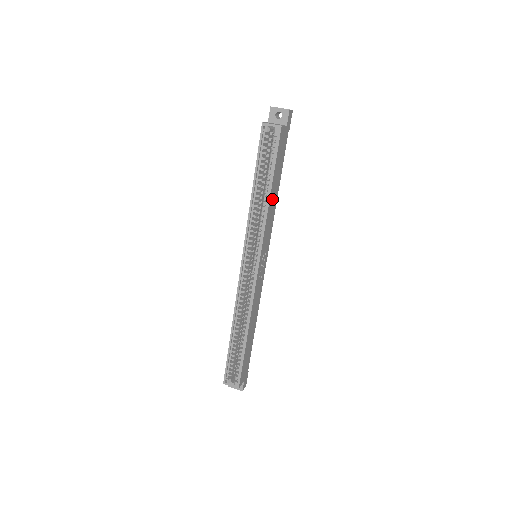
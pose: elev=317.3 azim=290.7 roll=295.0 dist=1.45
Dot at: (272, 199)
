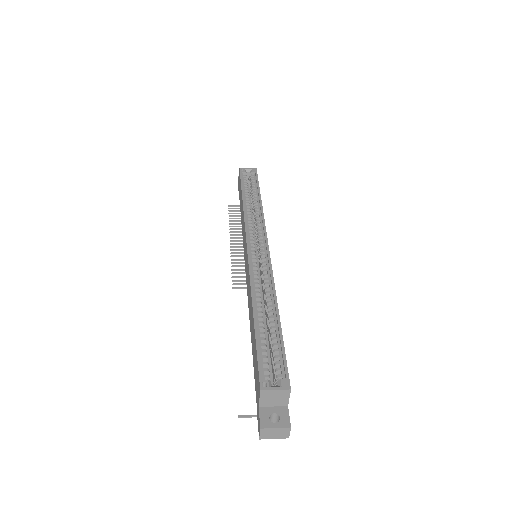
Dot at: occluded
